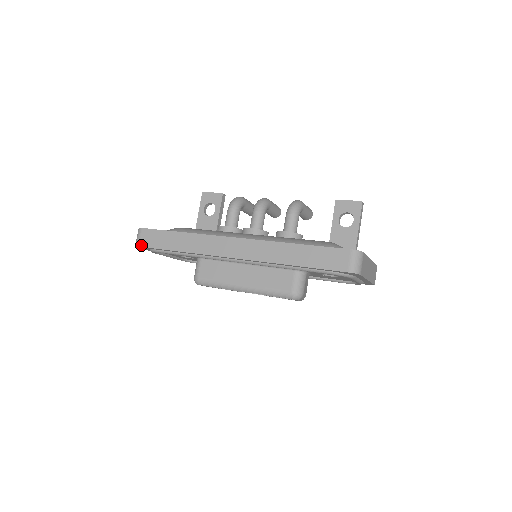
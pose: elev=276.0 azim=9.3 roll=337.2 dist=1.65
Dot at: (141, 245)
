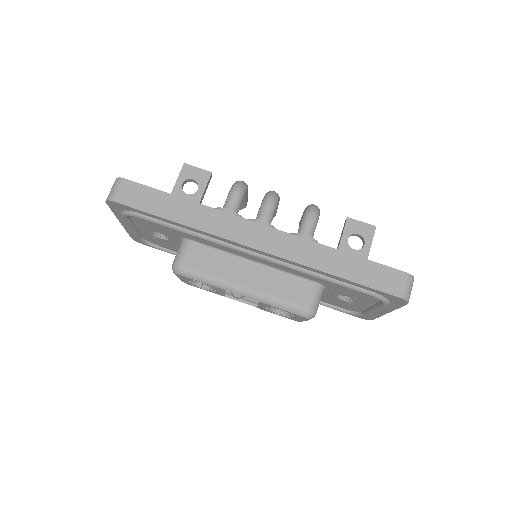
Dot at: (119, 201)
